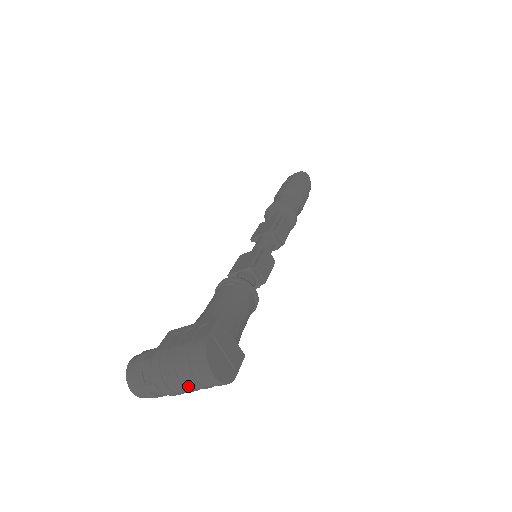
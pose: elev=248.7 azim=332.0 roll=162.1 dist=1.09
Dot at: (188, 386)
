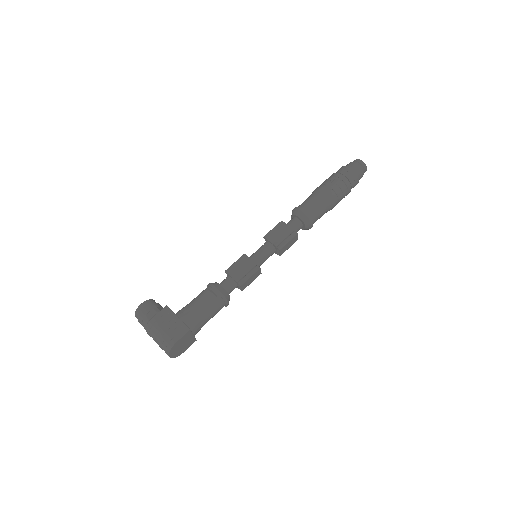
Dot at: occluded
